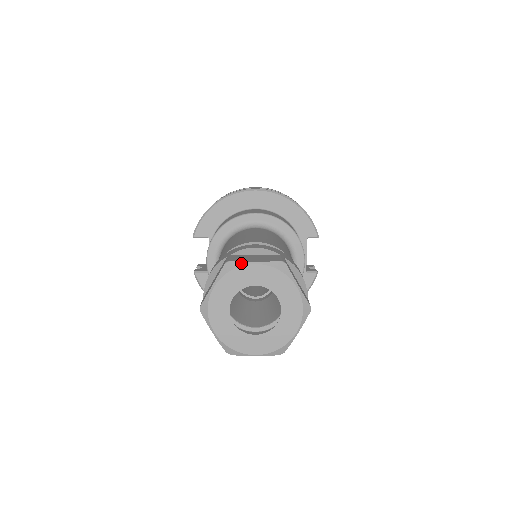
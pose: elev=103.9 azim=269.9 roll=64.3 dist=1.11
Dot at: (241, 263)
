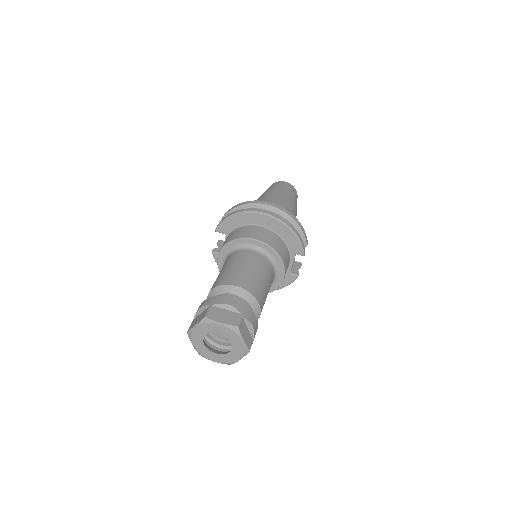
Dot at: (212, 321)
